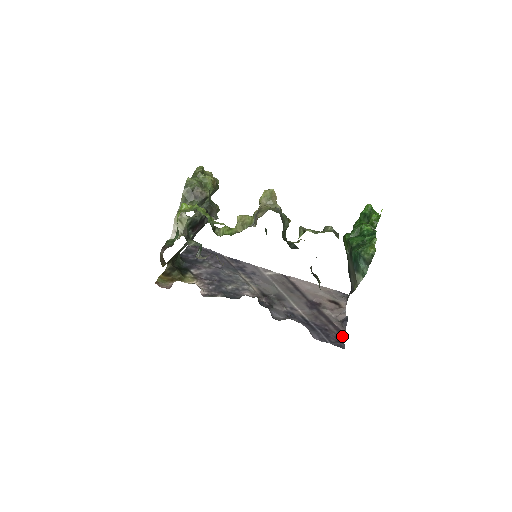
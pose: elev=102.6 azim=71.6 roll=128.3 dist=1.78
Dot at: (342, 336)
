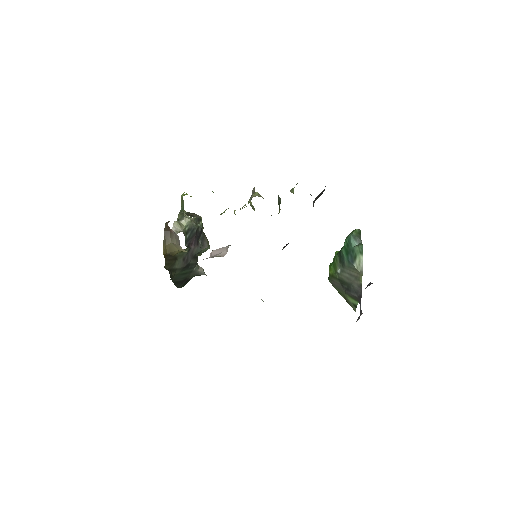
Dot at: occluded
